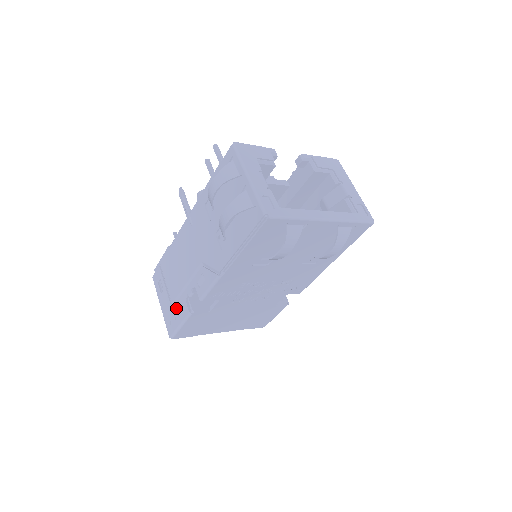
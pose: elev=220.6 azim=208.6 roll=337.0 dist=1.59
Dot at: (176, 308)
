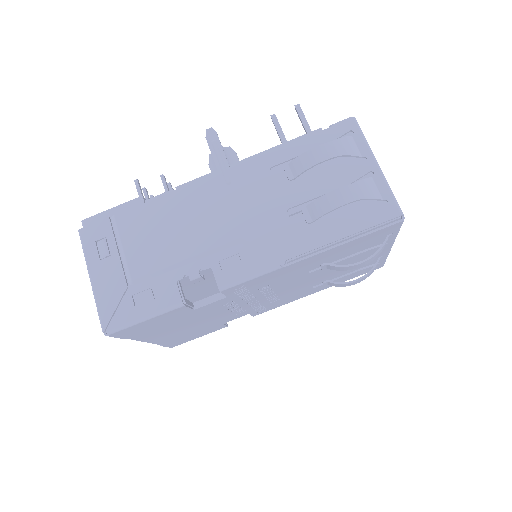
Dot at: (143, 289)
